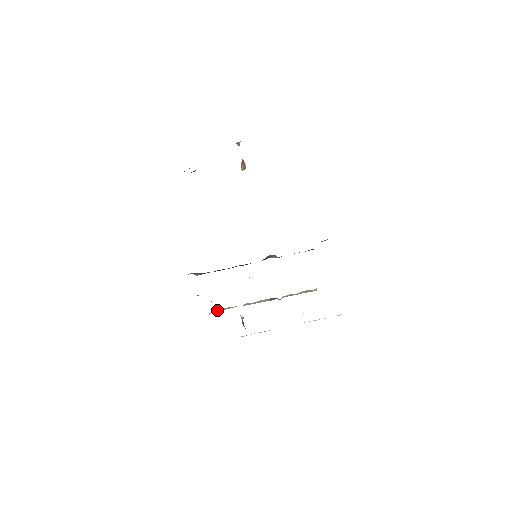
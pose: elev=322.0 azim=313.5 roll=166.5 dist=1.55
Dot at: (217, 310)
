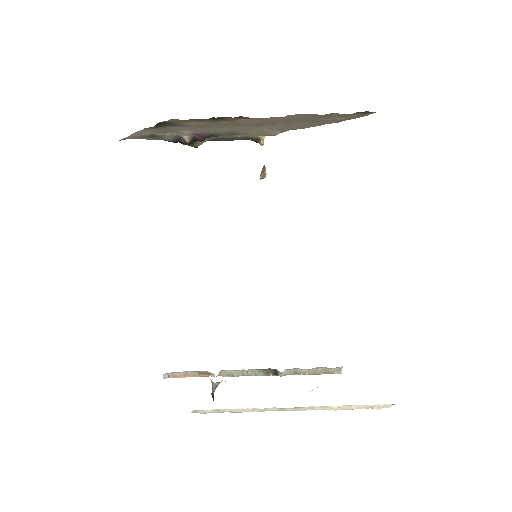
Dot at: (178, 373)
